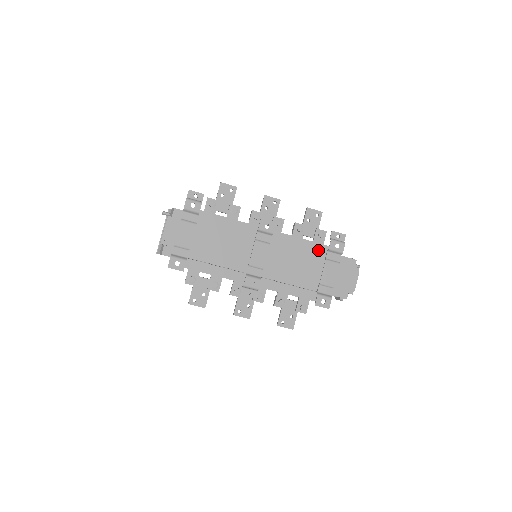
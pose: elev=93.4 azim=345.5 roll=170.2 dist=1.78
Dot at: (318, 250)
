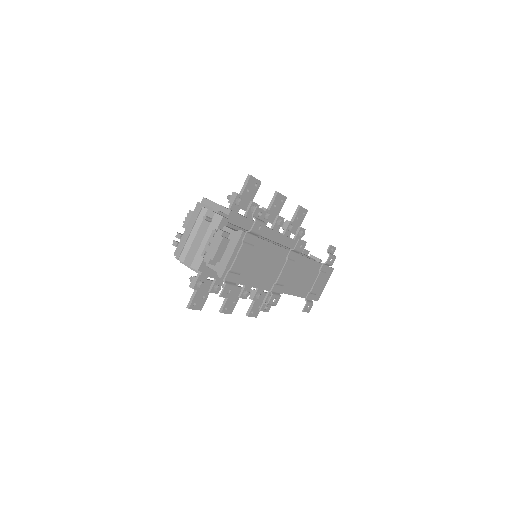
Dot at: (318, 263)
